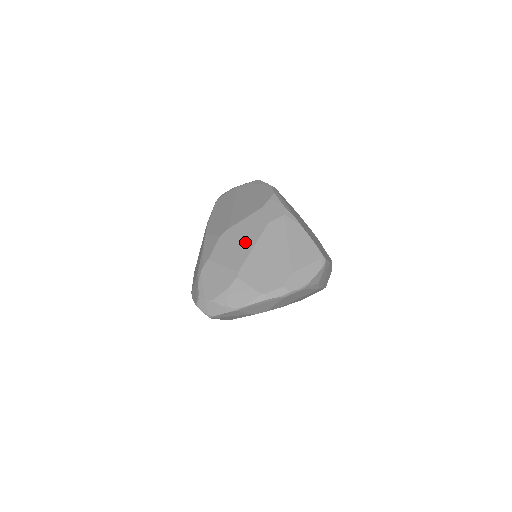
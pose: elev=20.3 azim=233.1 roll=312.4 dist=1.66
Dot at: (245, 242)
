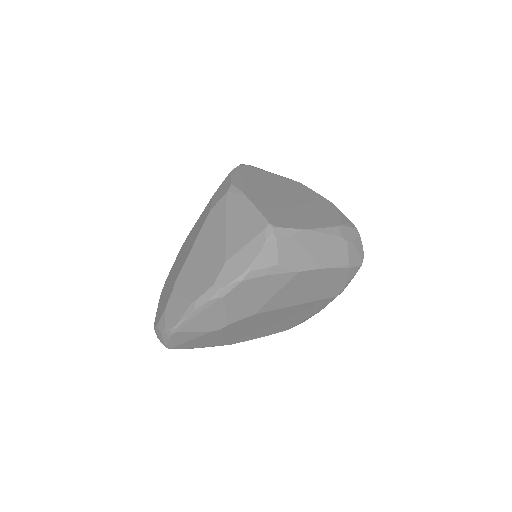
Dot at: (190, 244)
